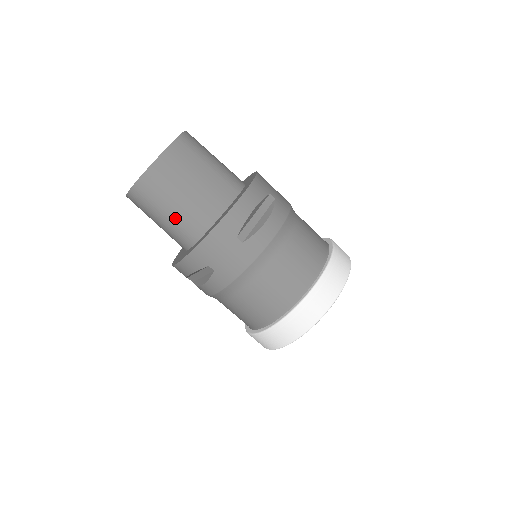
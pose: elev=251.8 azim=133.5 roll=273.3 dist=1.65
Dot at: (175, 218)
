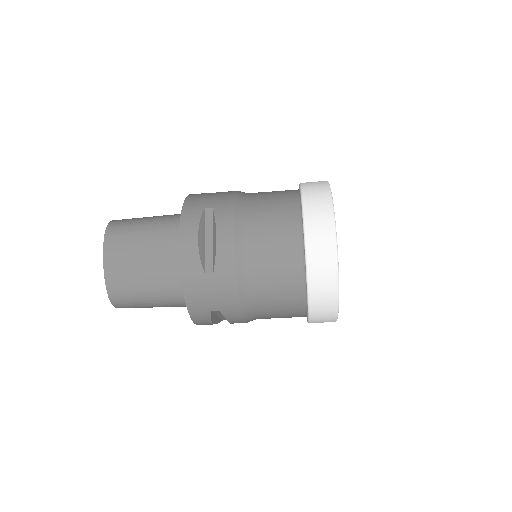
Dot at: (158, 296)
